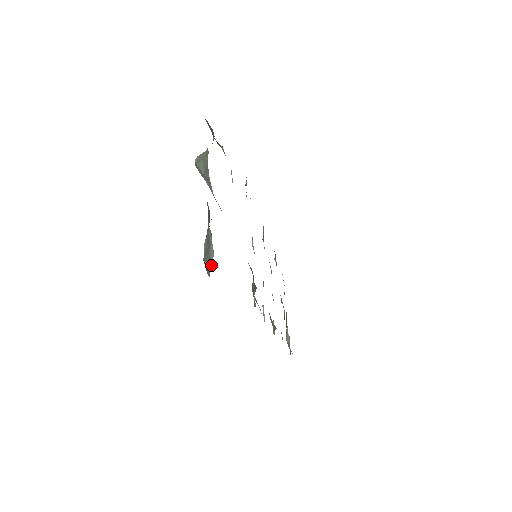
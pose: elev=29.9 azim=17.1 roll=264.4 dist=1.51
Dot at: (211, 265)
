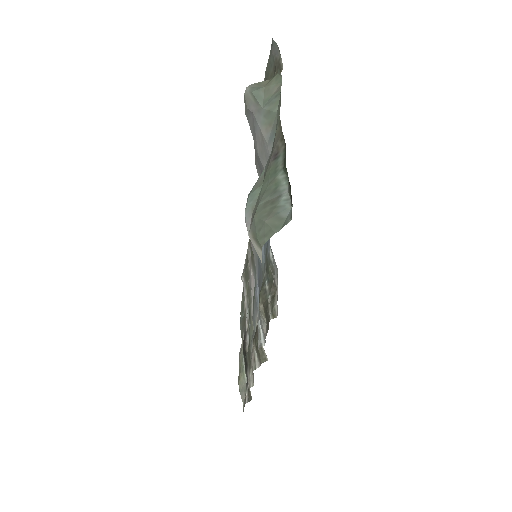
Dot at: (280, 224)
